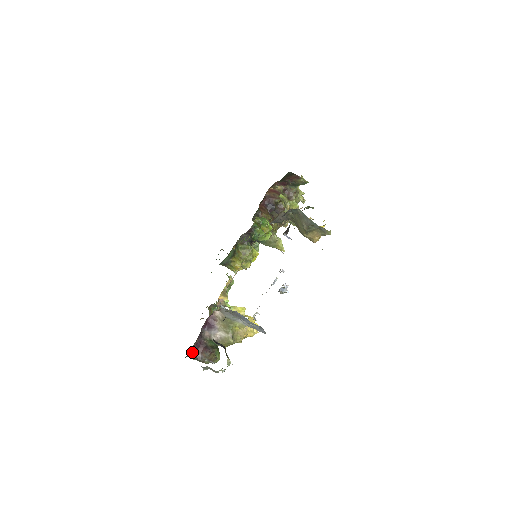
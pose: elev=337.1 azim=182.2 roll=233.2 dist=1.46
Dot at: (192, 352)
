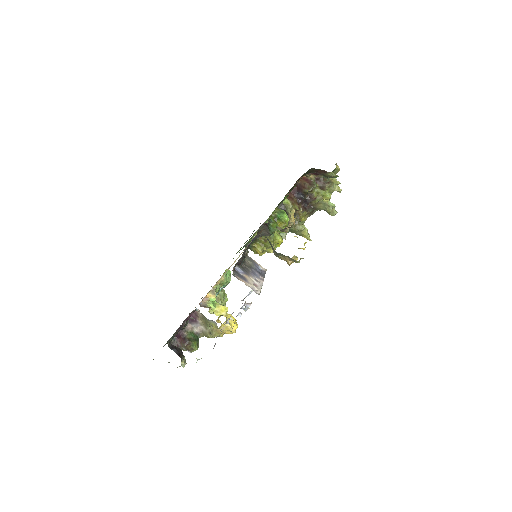
Dot at: (173, 340)
